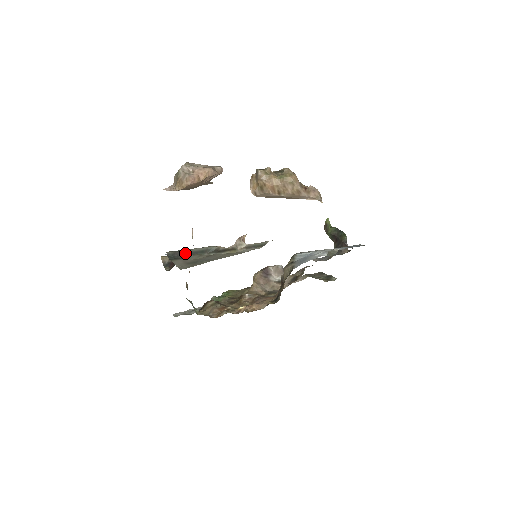
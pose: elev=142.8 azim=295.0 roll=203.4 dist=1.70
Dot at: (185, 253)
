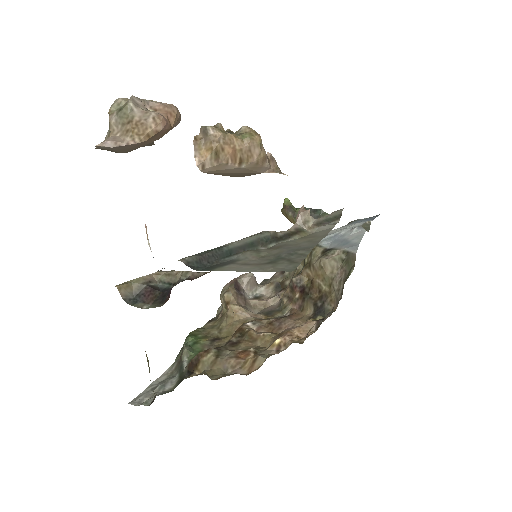
Dot at: (221, 254)
